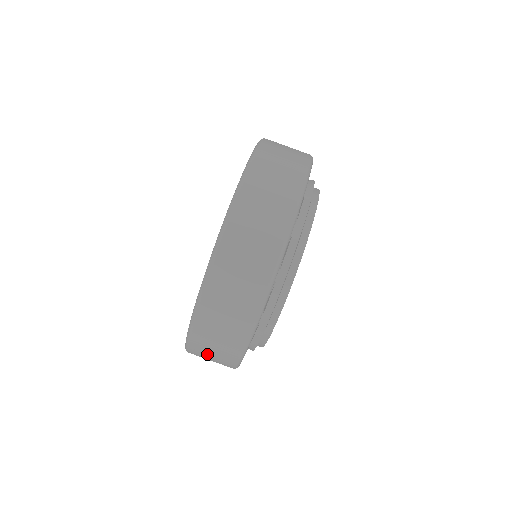
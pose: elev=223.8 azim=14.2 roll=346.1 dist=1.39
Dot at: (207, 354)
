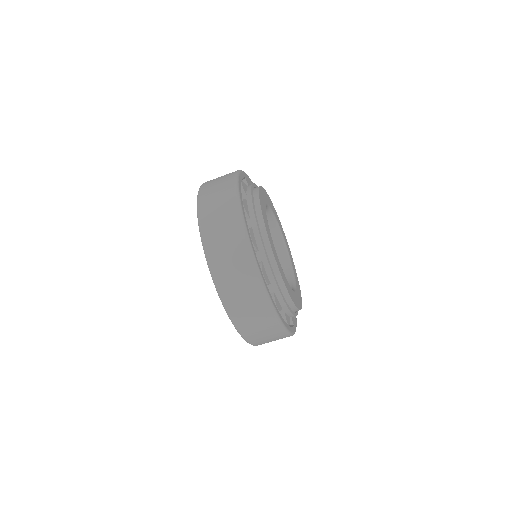
Dot at: (246, 312)
